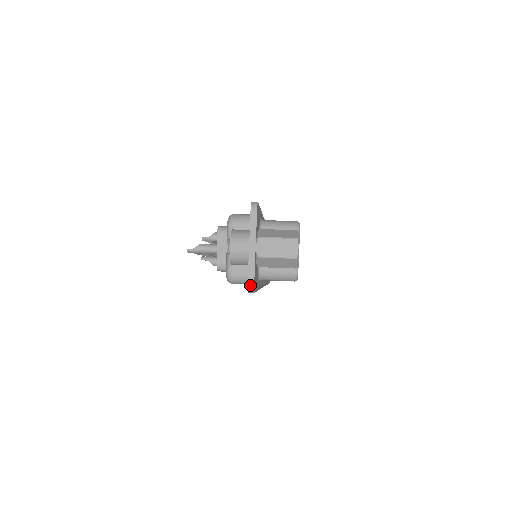
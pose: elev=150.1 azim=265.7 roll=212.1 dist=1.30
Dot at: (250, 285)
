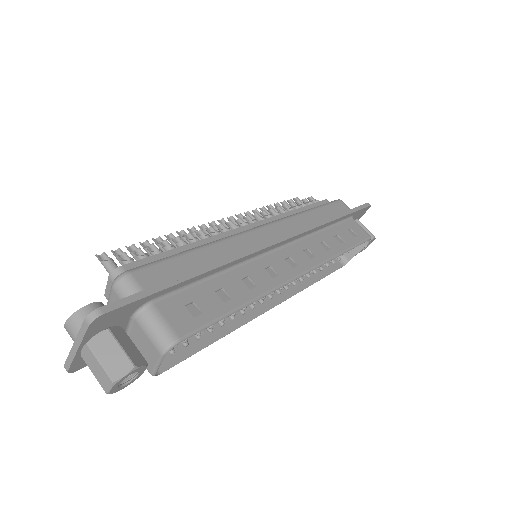
Dot at: (65, 368)
